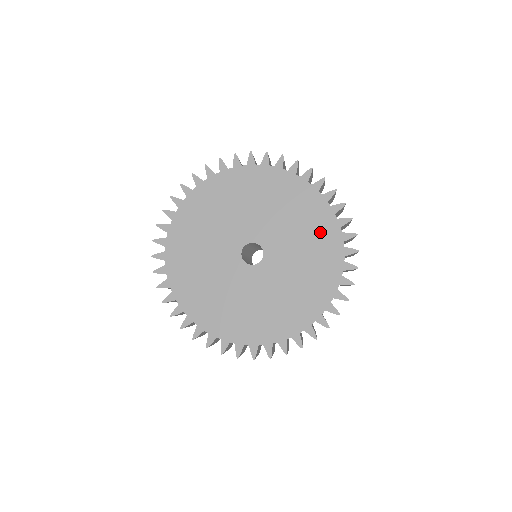
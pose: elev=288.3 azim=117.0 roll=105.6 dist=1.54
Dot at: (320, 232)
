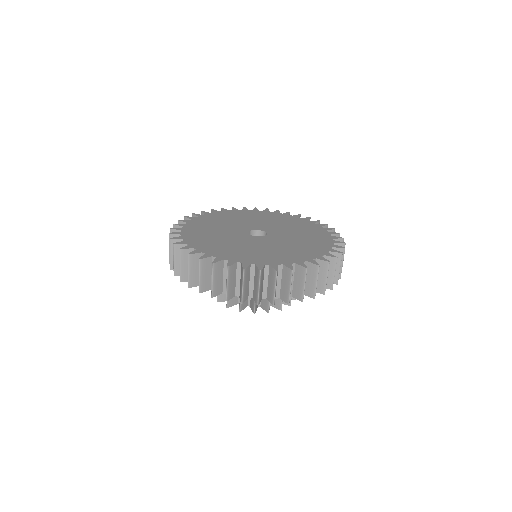
Dot at: (307, 228)
